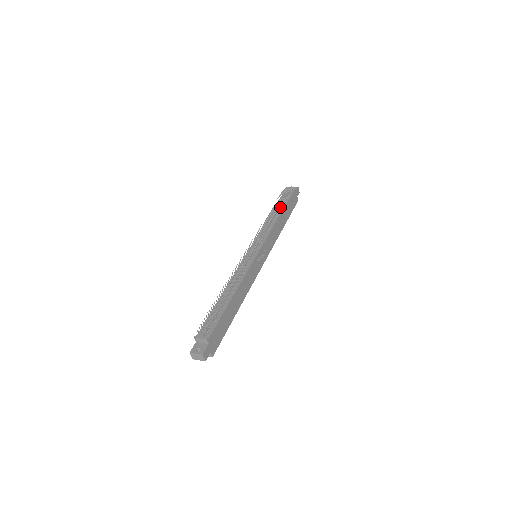
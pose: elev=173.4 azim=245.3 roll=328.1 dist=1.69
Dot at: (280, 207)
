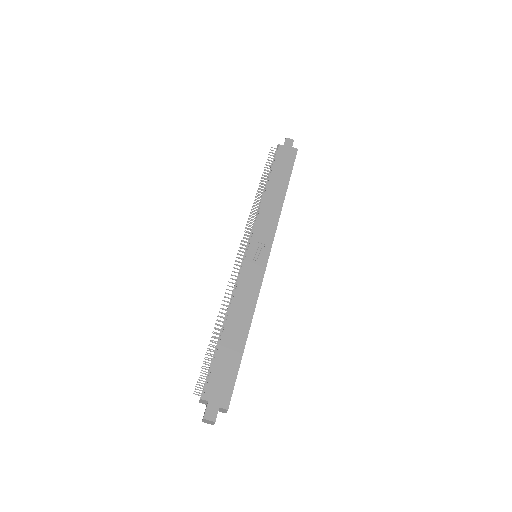
Dot at: (268, 180)
